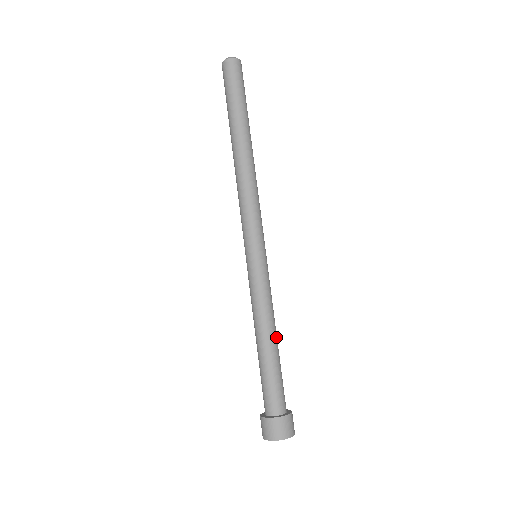
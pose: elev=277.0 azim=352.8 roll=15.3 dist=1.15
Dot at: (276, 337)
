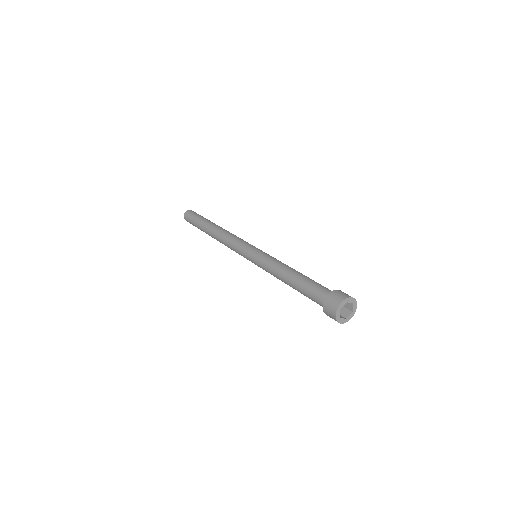
Dot at: (295, 271)
